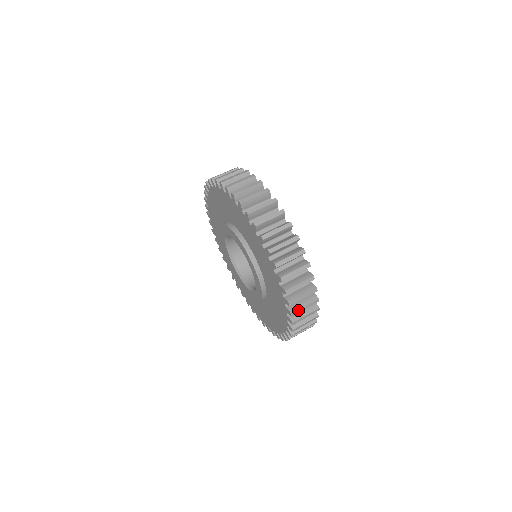
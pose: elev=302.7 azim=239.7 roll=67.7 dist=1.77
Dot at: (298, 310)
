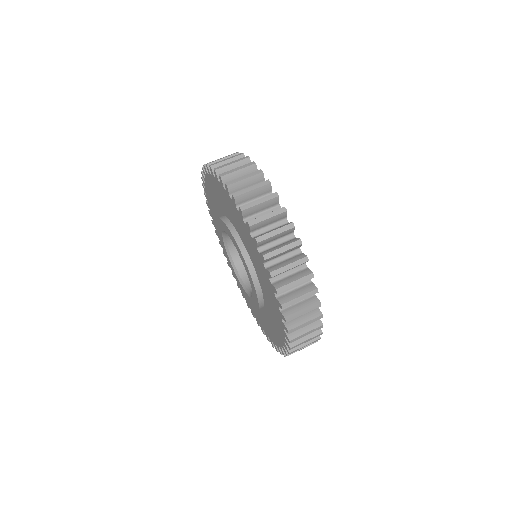
Dot at: occluded
